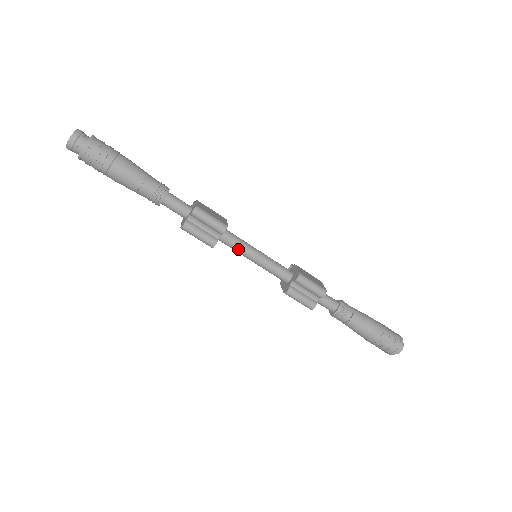
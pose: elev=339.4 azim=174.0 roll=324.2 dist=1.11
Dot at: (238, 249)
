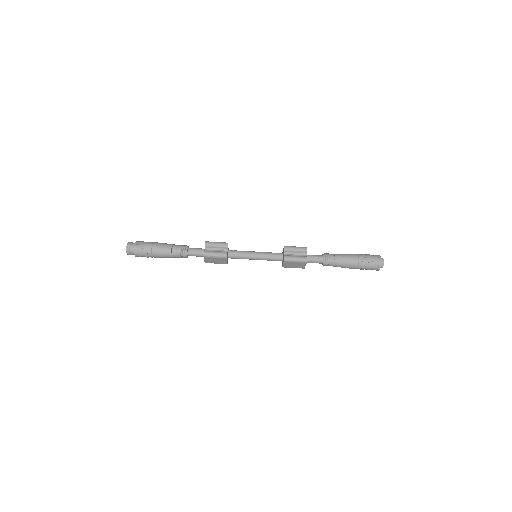
Dot at: (243, 255)
